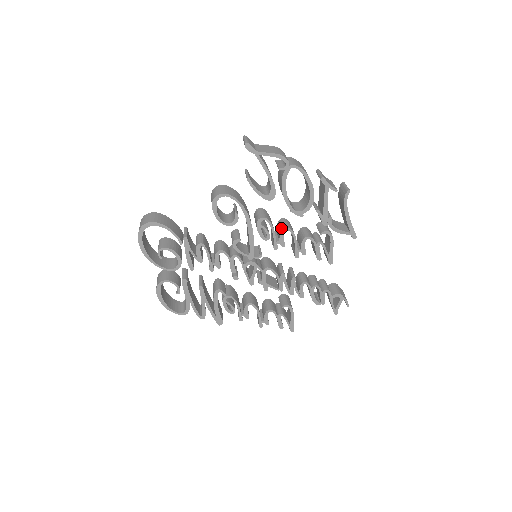
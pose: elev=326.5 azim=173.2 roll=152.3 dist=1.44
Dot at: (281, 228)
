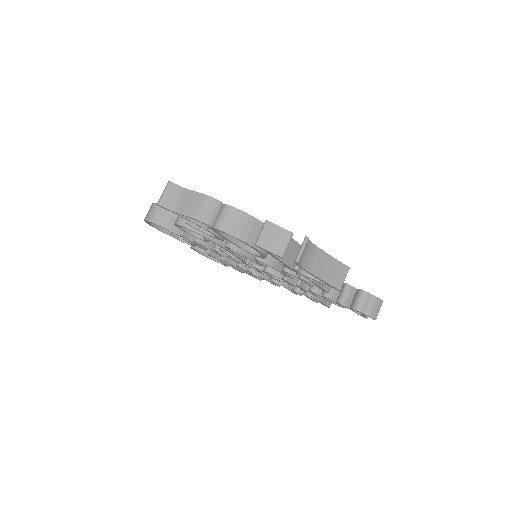
Dot at: occluded
